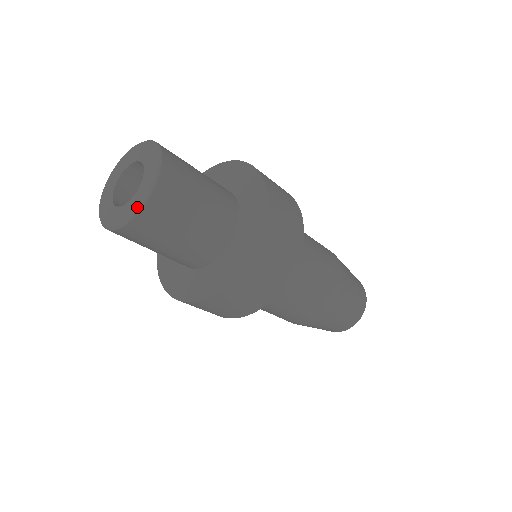
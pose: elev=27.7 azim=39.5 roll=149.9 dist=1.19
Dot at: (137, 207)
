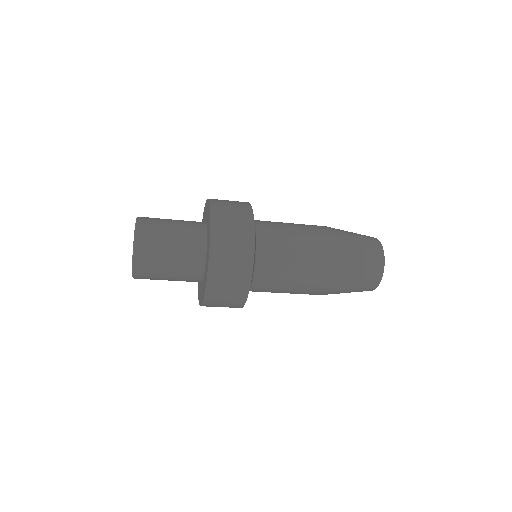
Dot at: (133, 249)
